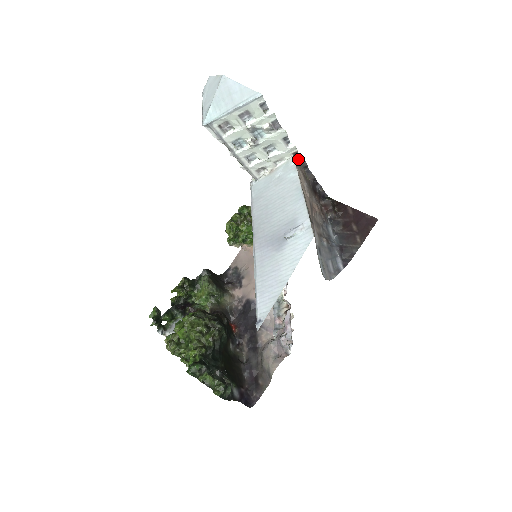
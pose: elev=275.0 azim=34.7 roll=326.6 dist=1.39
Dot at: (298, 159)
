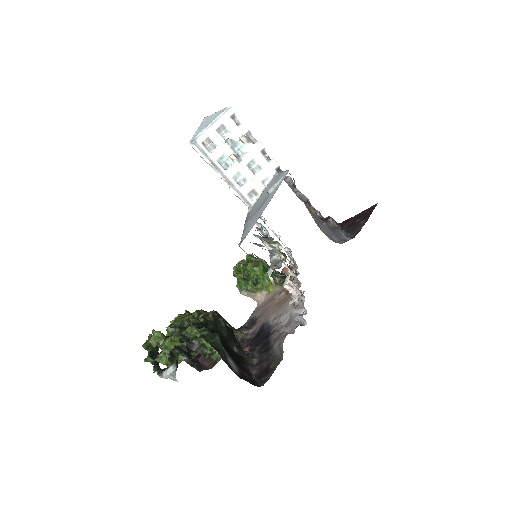
Dot at: (284, 178)
